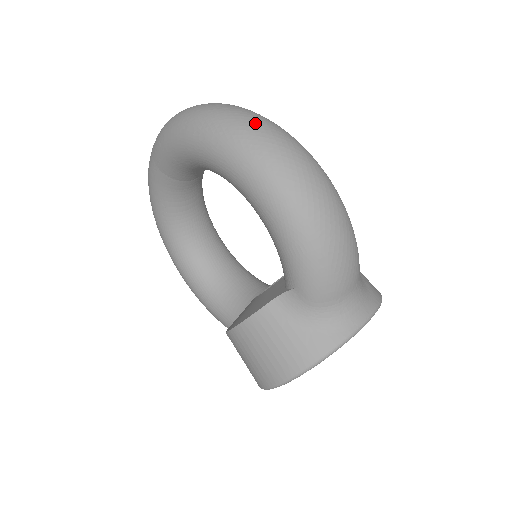
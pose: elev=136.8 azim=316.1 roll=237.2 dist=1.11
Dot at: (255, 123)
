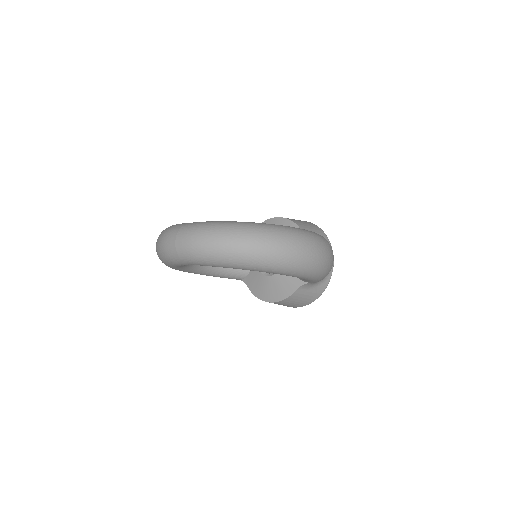
Dot at: (286, 248)
